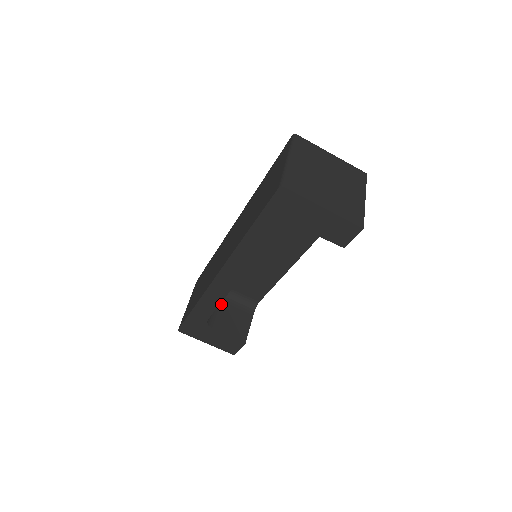
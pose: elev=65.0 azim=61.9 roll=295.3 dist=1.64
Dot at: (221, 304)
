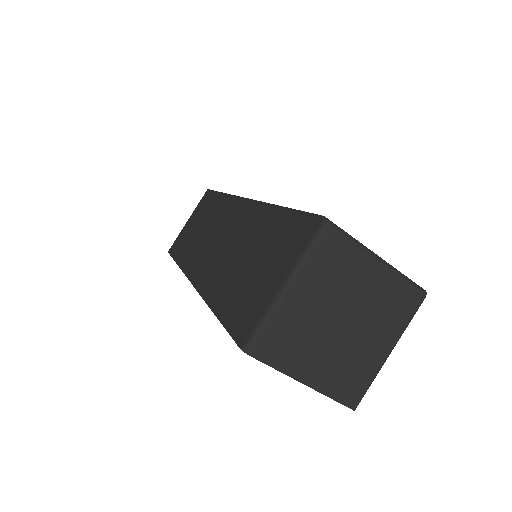
Dot at: occluded
